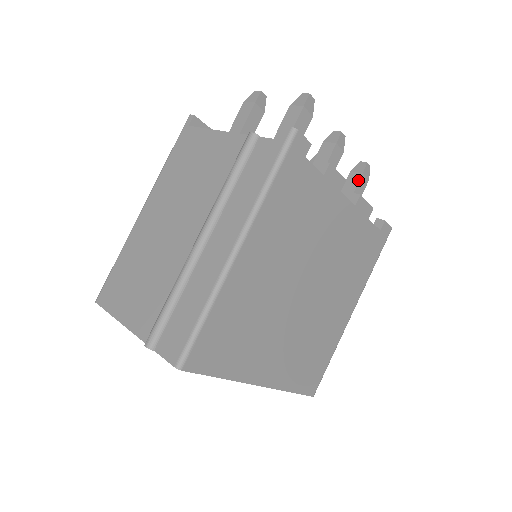
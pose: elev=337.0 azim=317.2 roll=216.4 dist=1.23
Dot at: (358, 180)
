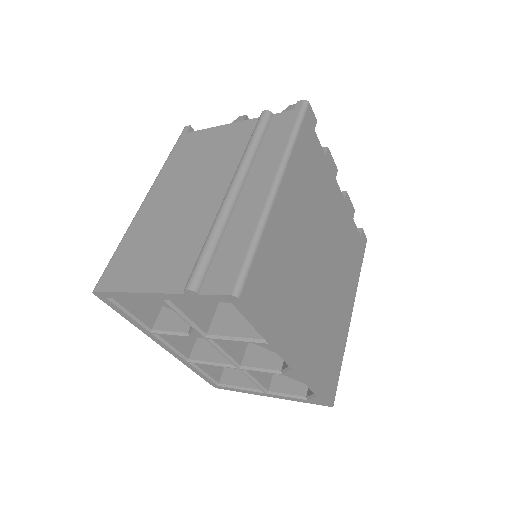
Dot at: occluded
